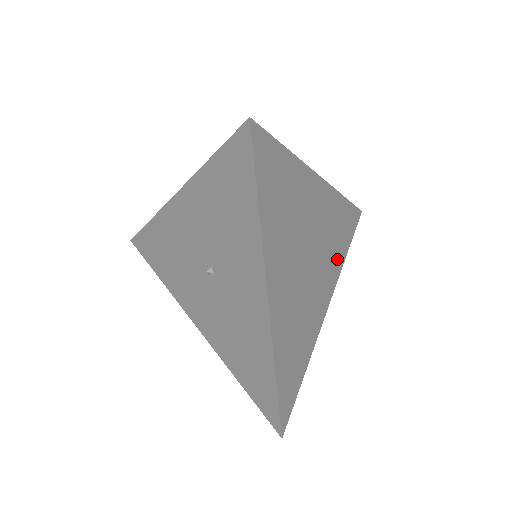
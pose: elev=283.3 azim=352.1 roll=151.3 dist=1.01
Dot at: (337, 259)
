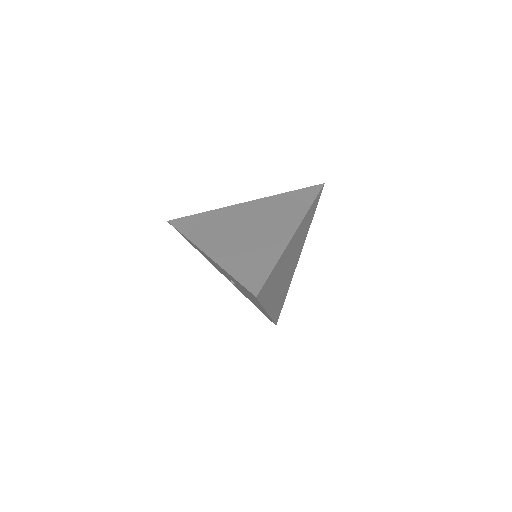
Dot at: (305, 234)
